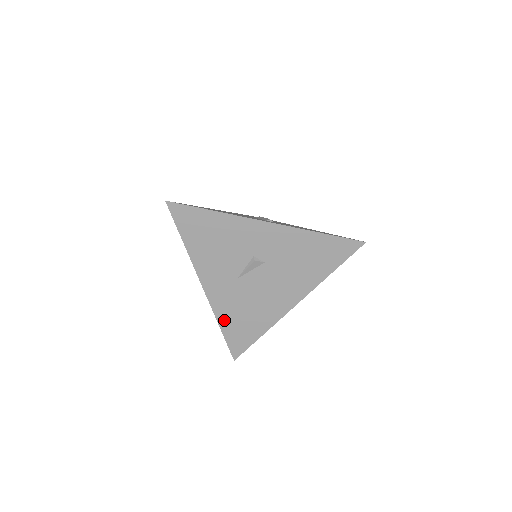
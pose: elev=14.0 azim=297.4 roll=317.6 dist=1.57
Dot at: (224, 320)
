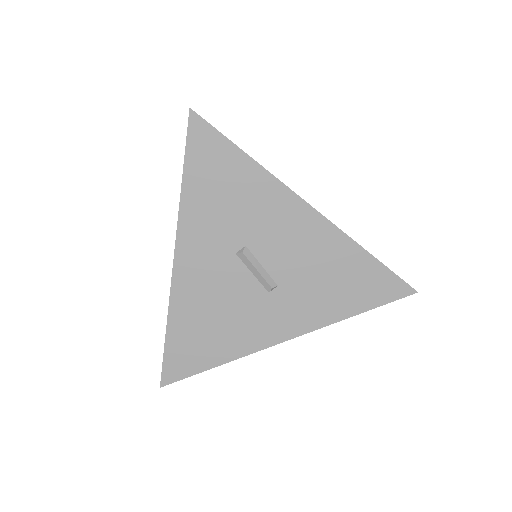
Dot at: occluded
